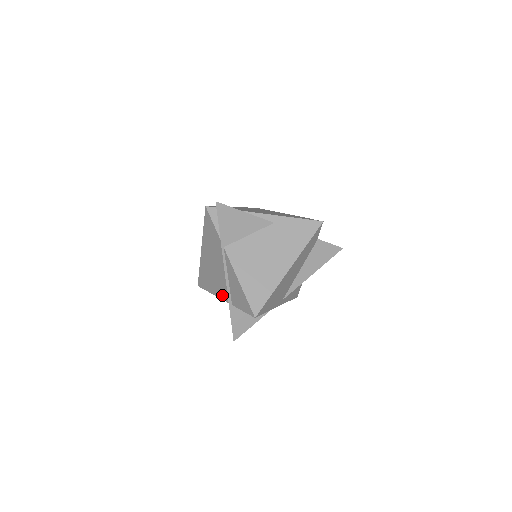
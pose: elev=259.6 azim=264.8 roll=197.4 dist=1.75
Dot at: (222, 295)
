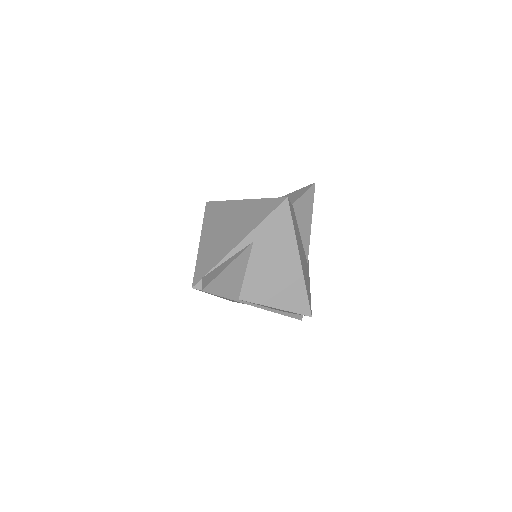
Dot at: occluded
